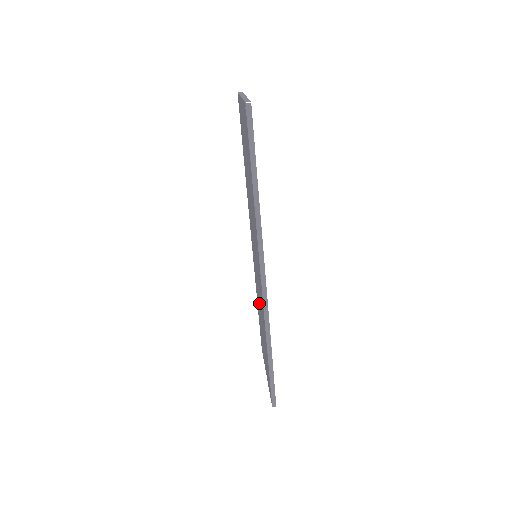
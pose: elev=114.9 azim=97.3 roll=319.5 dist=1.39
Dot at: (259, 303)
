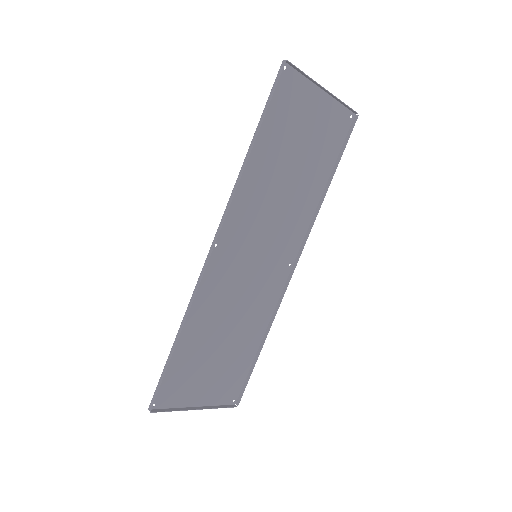
Dot at: (237, 317)
